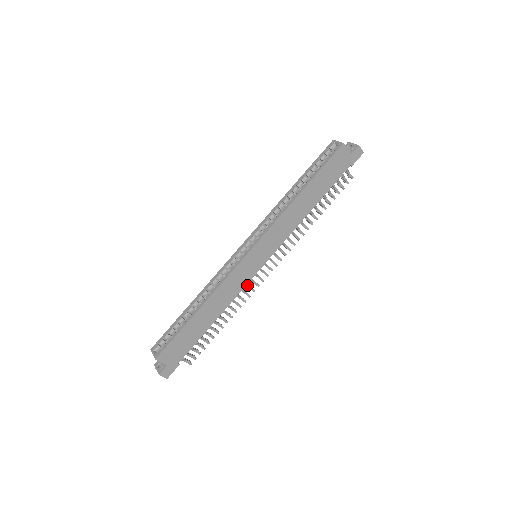
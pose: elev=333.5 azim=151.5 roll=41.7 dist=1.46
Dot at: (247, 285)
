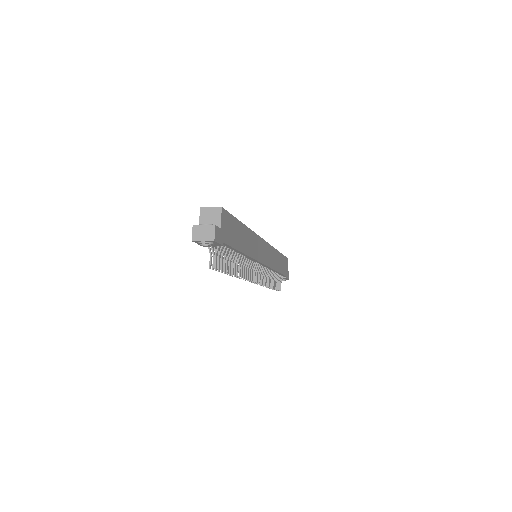
Dot at: (251, 266)
